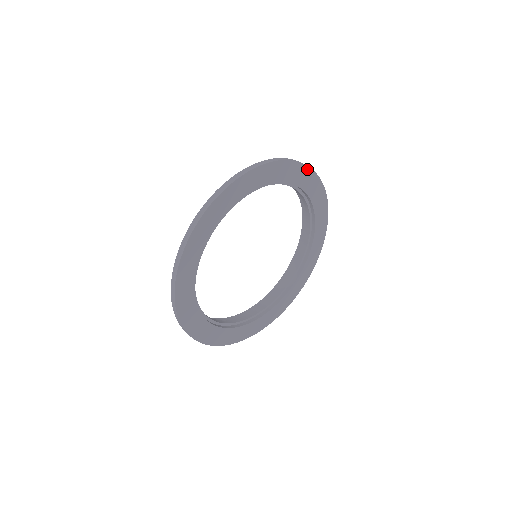
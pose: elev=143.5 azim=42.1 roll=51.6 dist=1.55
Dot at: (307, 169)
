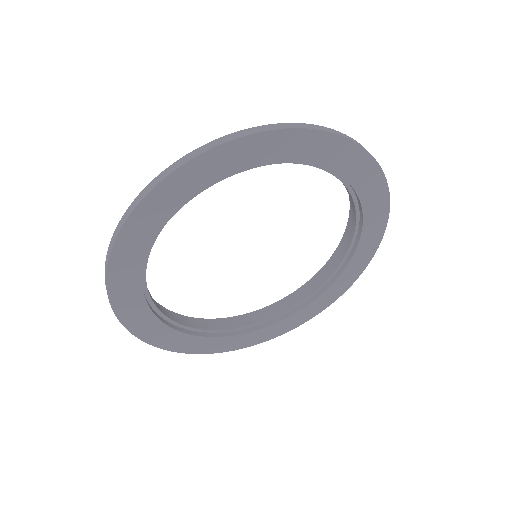
Dot at: (212, 153)
